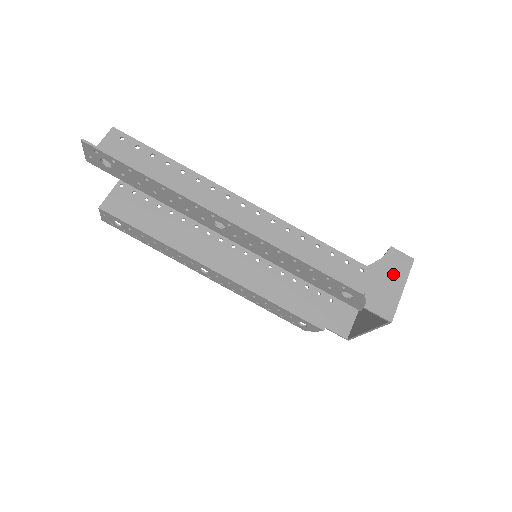
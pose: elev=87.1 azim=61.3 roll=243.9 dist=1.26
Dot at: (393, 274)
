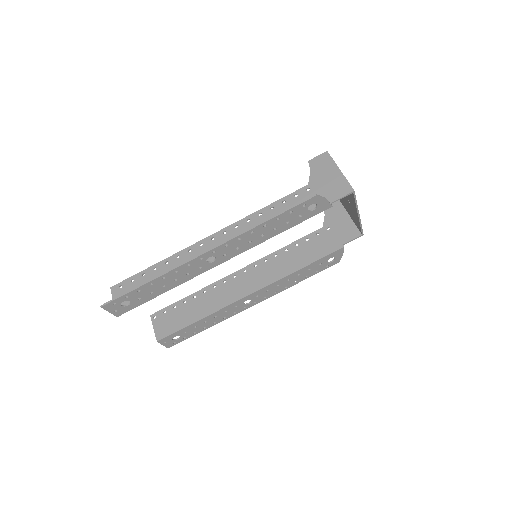
Dot at: (326, 171)
